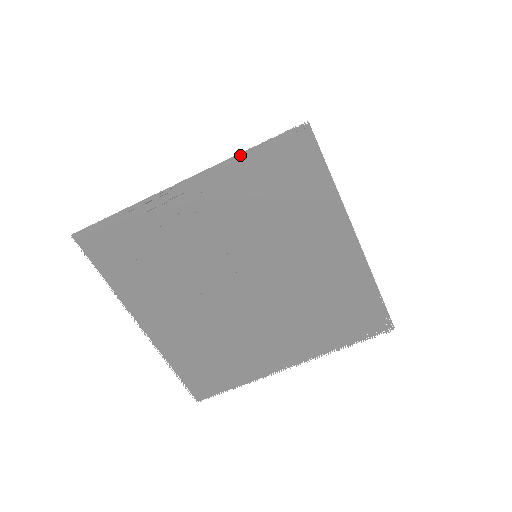
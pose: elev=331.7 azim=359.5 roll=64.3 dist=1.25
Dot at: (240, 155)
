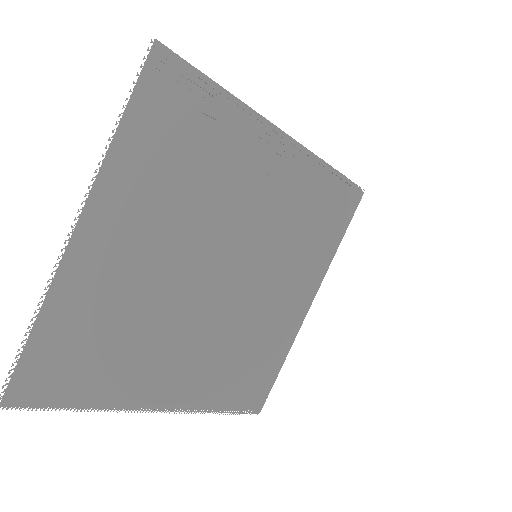
Dot at: (326, 164)
